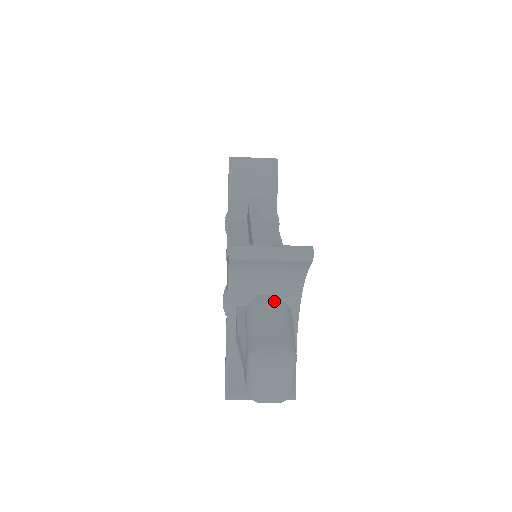
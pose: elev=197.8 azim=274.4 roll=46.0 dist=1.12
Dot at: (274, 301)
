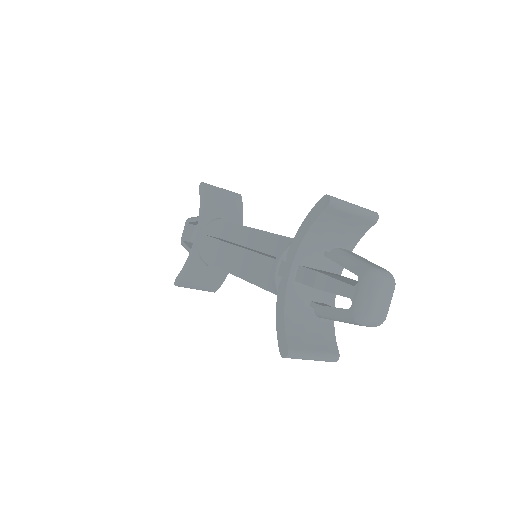
Dot at: (350, 251)
